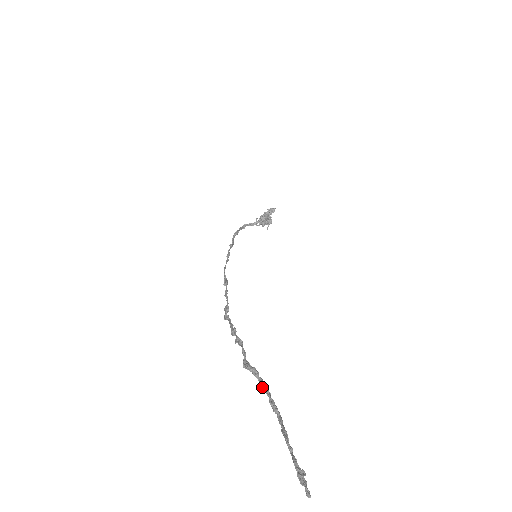
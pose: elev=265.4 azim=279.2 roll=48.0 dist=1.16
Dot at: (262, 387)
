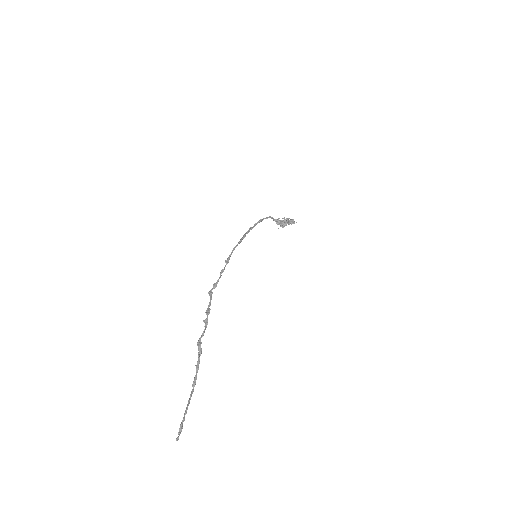
Dot at: (197, 366)
